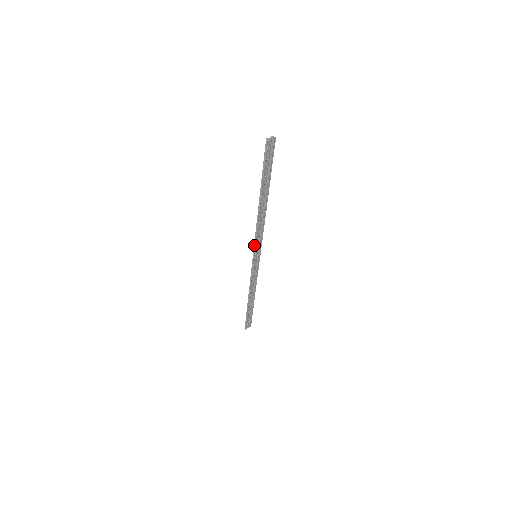
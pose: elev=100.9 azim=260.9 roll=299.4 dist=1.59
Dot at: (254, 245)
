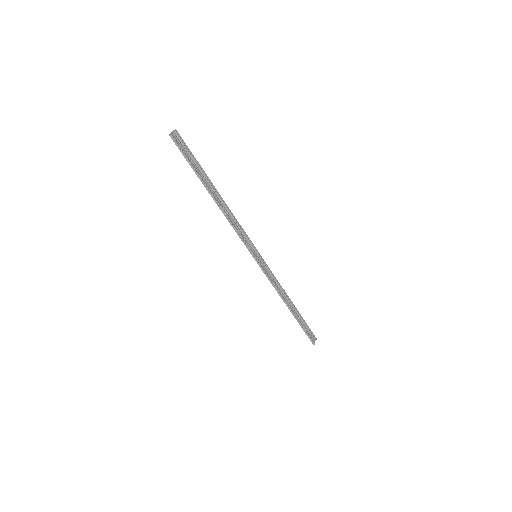
Dot at: occluded
